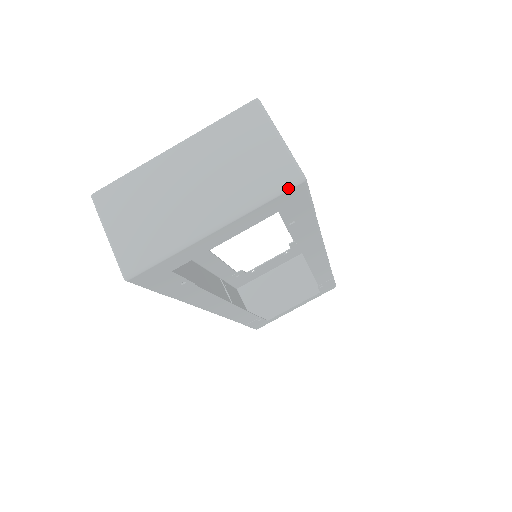
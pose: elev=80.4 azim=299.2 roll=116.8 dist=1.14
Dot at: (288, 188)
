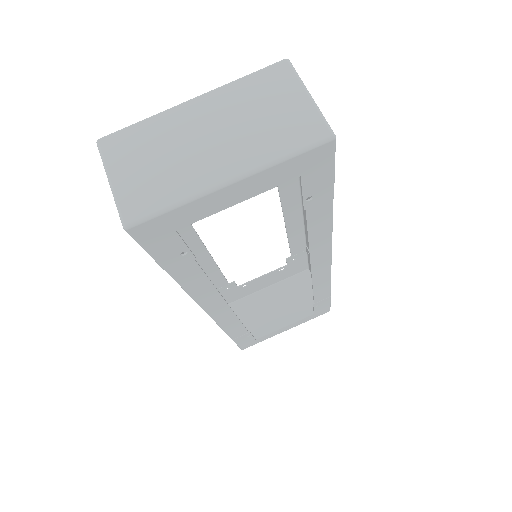
Dot at: (316, 144)
